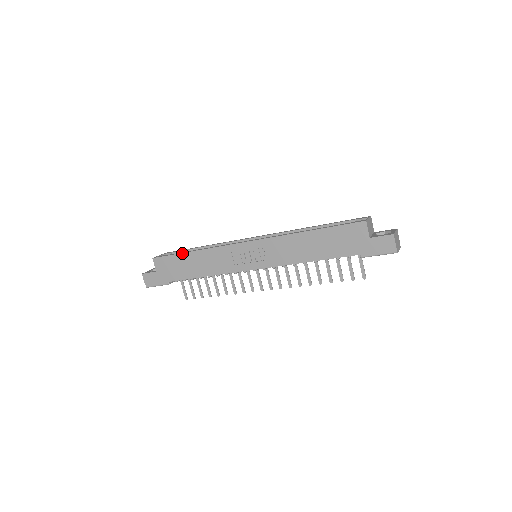
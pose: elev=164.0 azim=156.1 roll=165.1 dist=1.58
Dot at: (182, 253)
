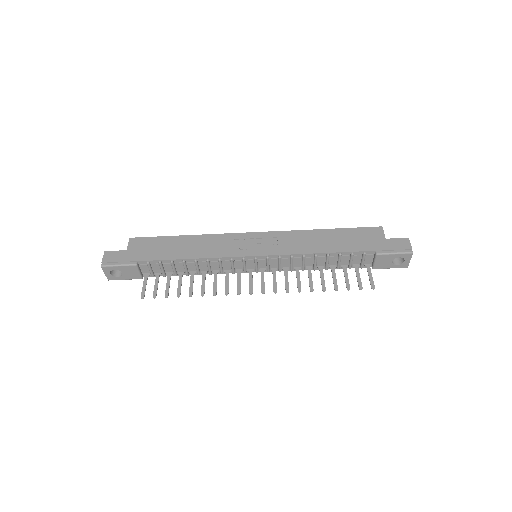
Dot at: (172, 236)
